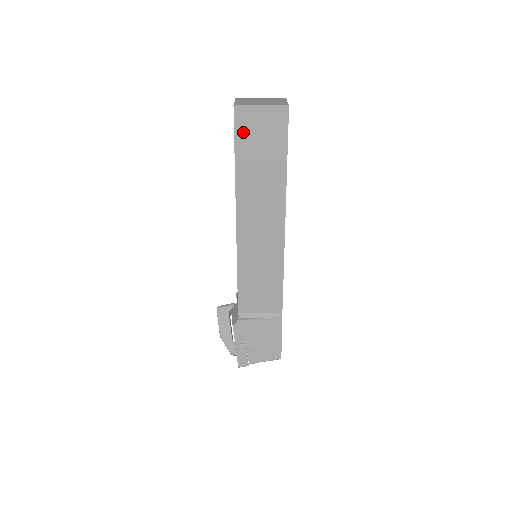
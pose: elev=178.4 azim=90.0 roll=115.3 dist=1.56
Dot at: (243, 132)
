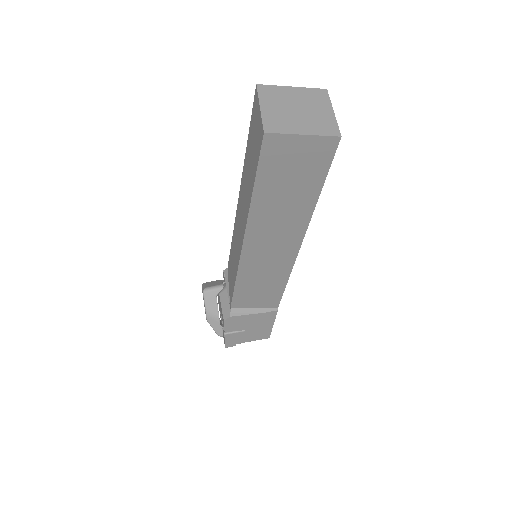
Dot at: (271, 162)
